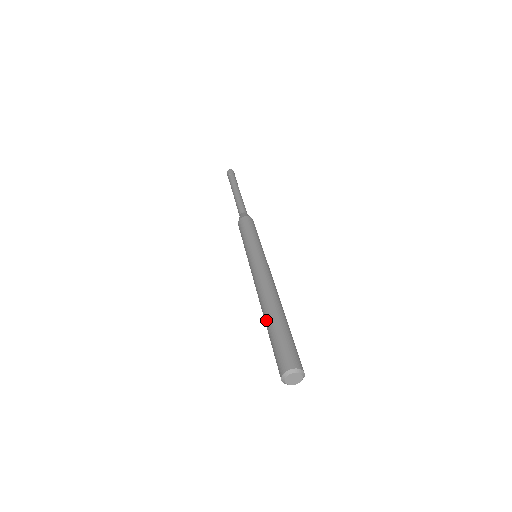
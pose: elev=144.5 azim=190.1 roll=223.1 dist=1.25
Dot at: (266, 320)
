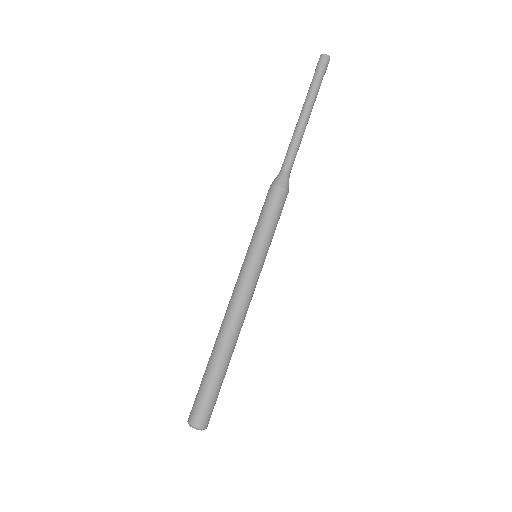
Dot at: (213, 358)
